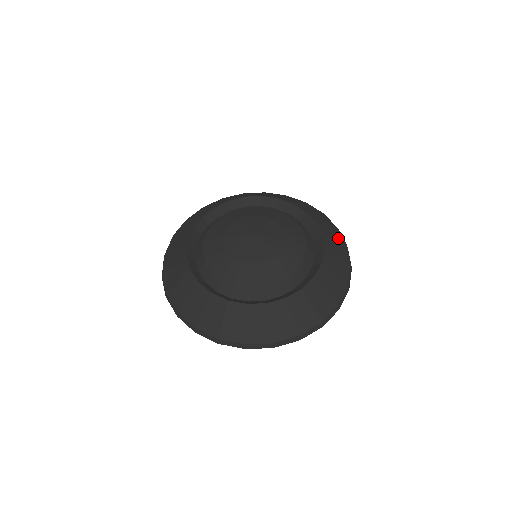
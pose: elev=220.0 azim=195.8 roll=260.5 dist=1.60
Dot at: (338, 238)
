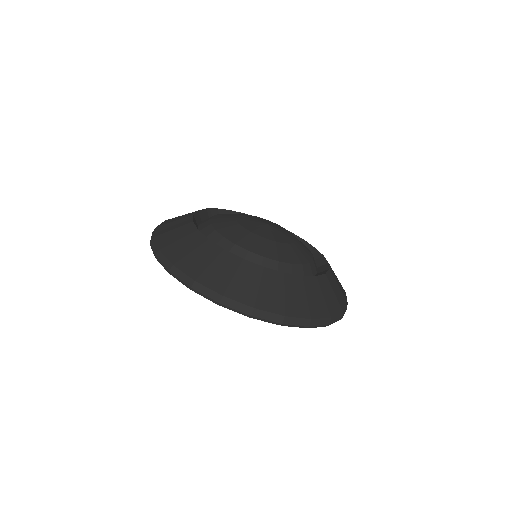
Dot at: occluded
